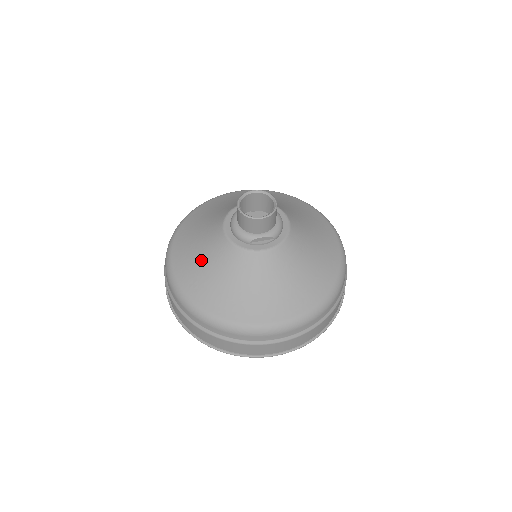
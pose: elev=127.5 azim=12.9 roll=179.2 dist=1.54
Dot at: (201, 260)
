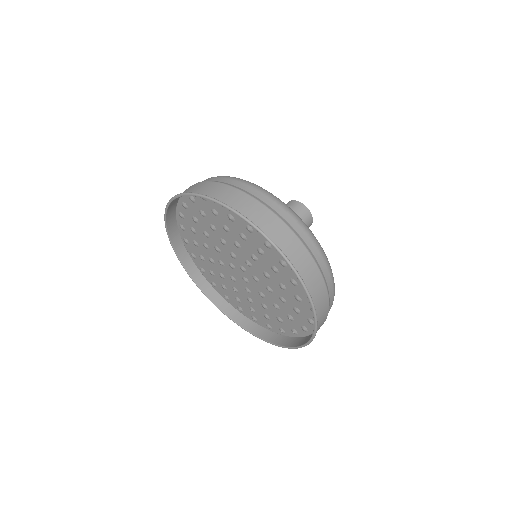
Dot at: occluded
